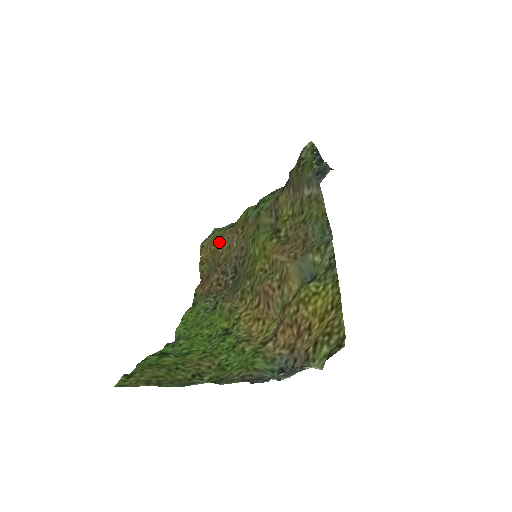
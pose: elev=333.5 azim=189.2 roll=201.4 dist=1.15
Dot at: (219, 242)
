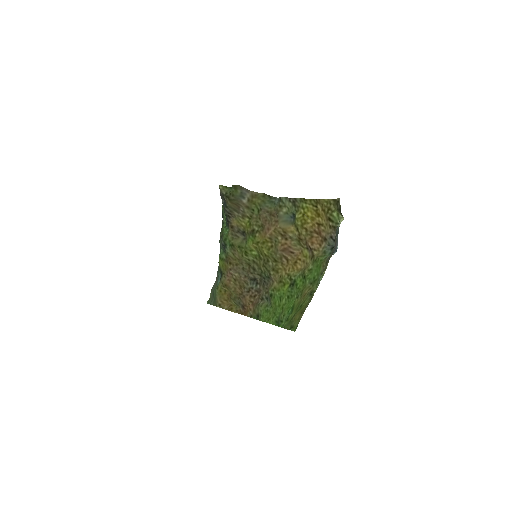
Dot at: (225, 291)
